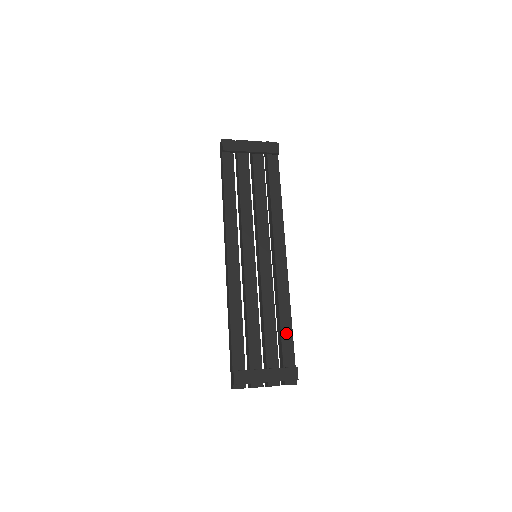
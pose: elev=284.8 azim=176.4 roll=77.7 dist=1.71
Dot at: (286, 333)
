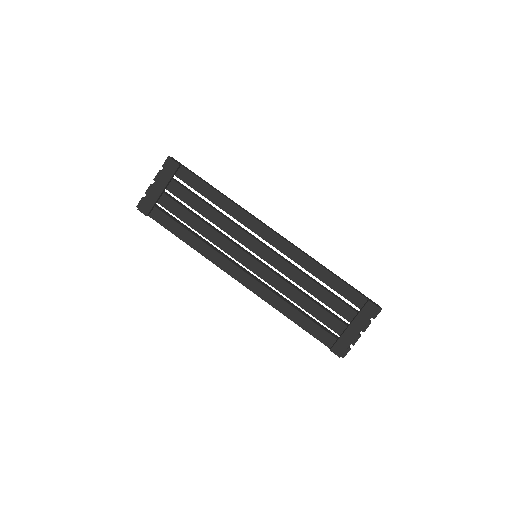
Dot at: (336, 285)
